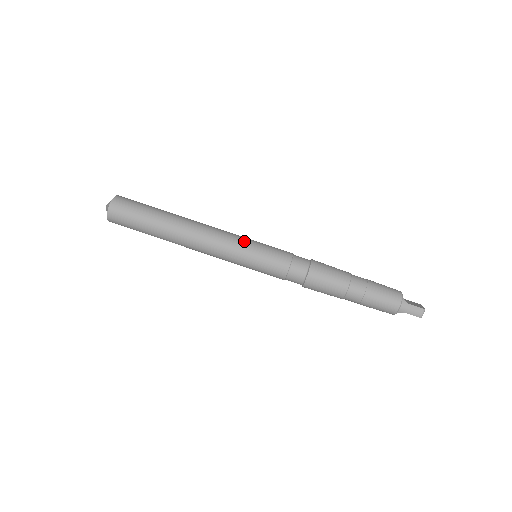
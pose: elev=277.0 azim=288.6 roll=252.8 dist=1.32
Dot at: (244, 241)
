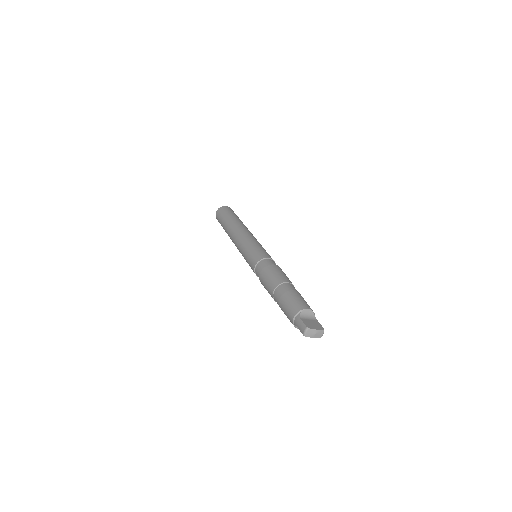
Dot at: (250, 242)
